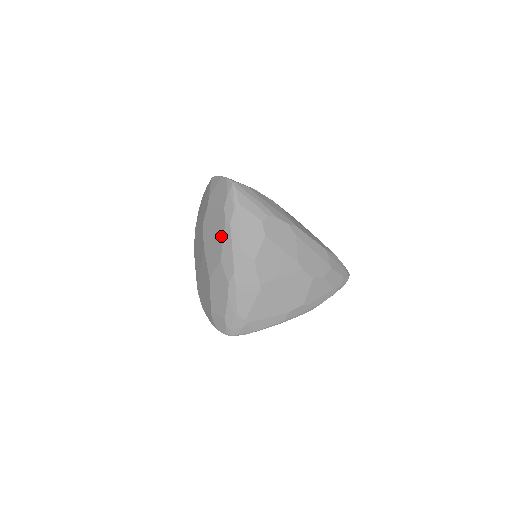
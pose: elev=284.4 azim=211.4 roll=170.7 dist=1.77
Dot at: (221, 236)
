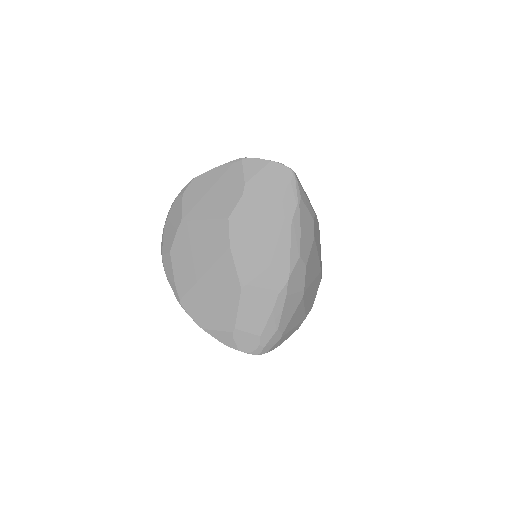
Dot at: (274, 236)
